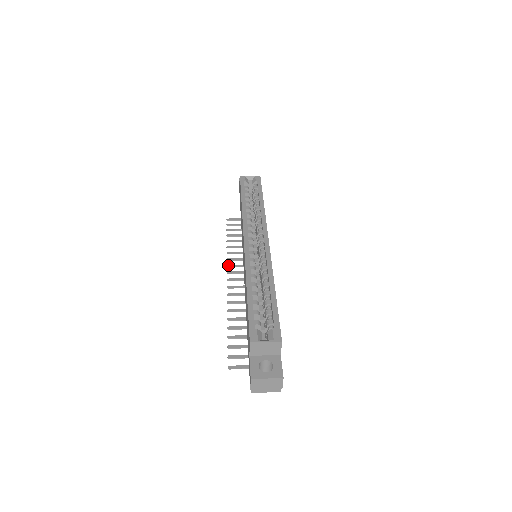
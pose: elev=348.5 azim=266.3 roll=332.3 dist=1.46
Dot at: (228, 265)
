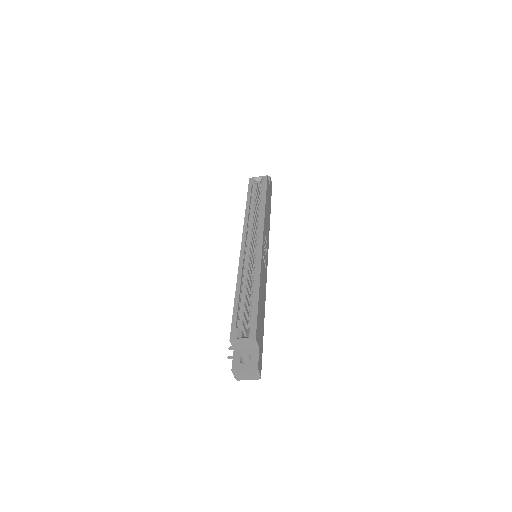
Dot at: occluded
